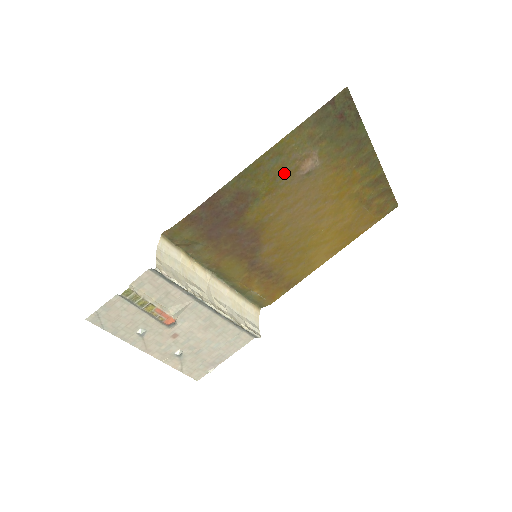
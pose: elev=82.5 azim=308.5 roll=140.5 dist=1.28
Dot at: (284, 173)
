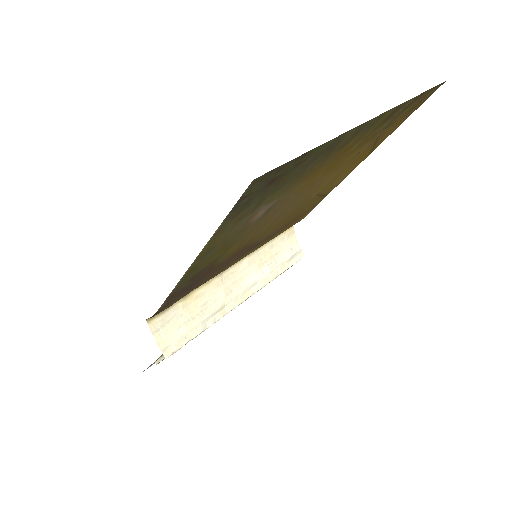
Dot at: (232, 238)
